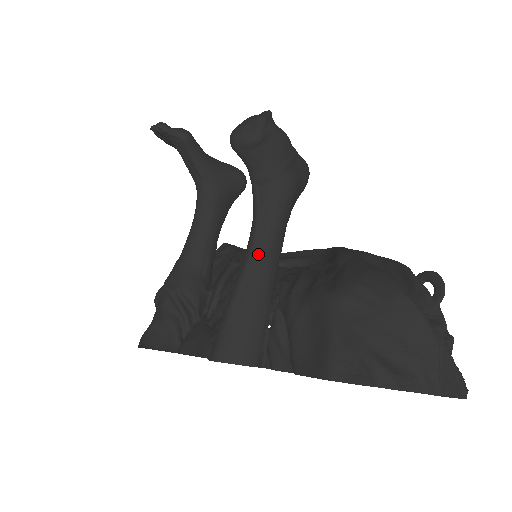
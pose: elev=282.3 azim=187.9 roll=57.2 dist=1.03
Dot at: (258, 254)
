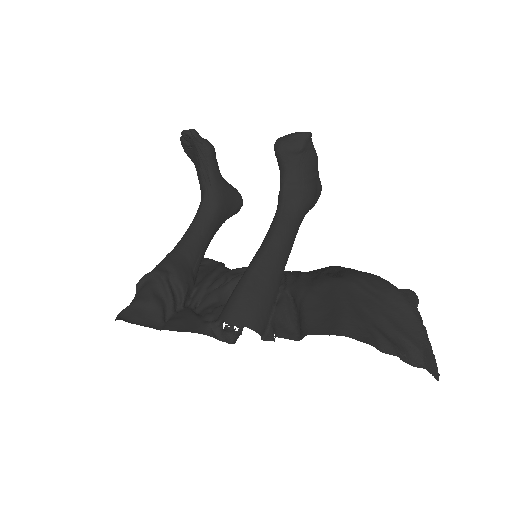
Dot at: (278, 239)
